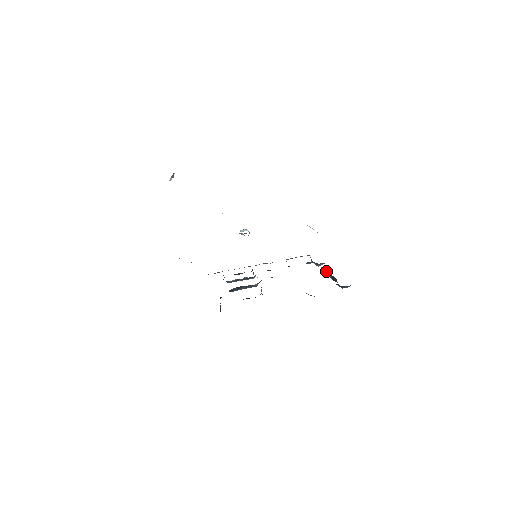
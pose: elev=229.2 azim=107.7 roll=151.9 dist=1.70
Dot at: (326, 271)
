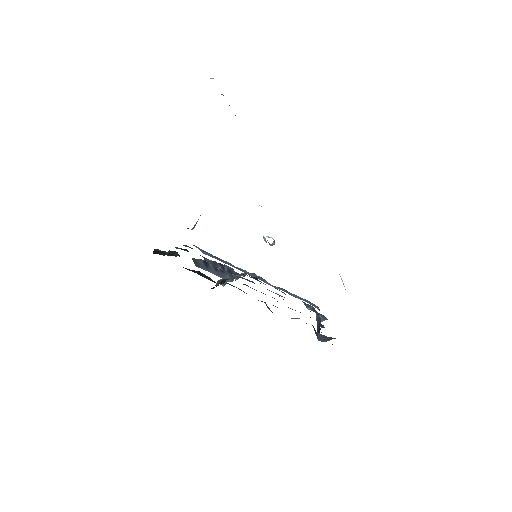
Dot at: occluded
